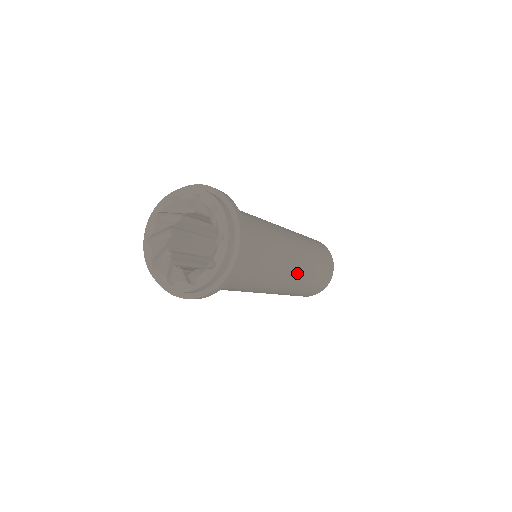
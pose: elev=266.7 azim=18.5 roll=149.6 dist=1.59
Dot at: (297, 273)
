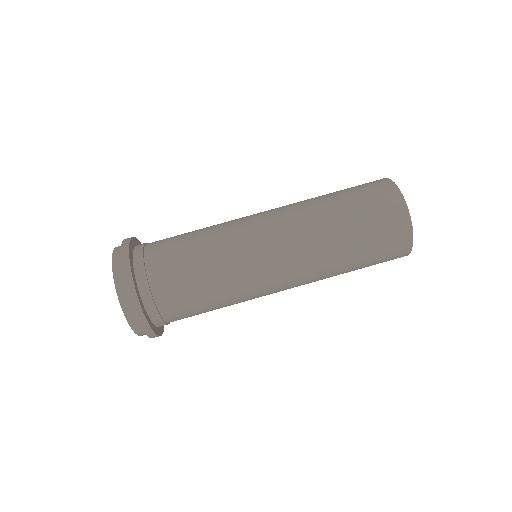
Dot at: (293, 257)
